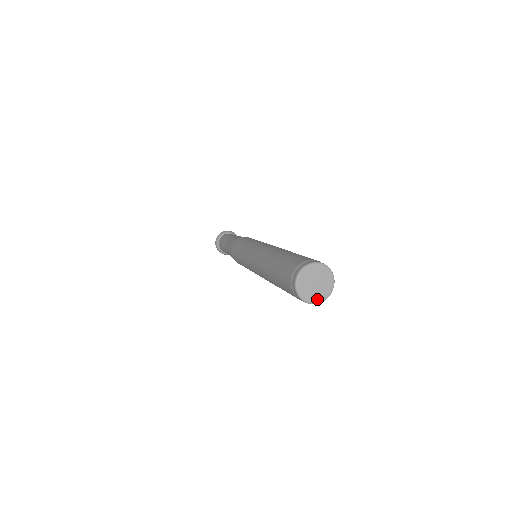
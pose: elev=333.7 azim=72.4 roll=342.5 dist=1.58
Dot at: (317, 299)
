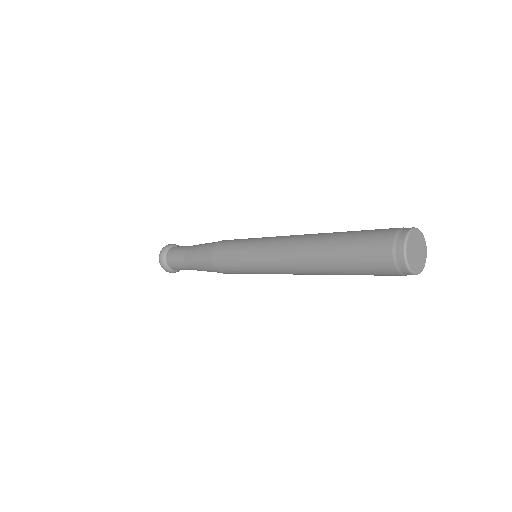
Dot at: (421, 267)
